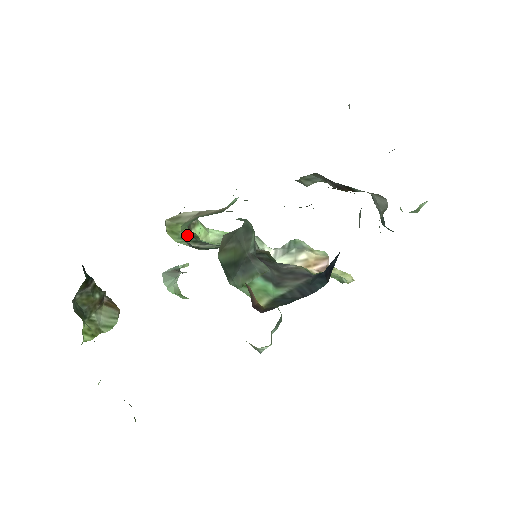
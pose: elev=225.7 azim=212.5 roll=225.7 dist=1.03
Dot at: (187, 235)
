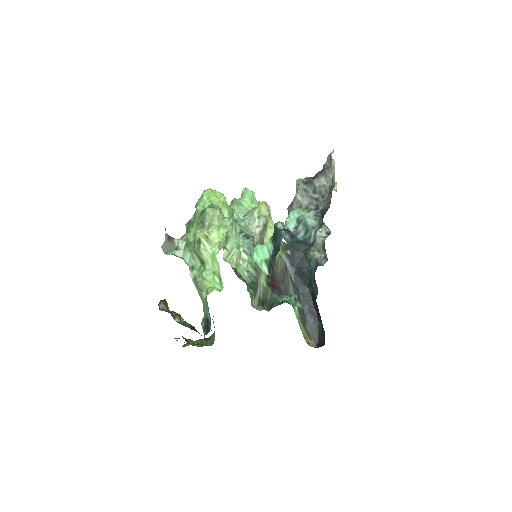
Dot at: (248, 289)
